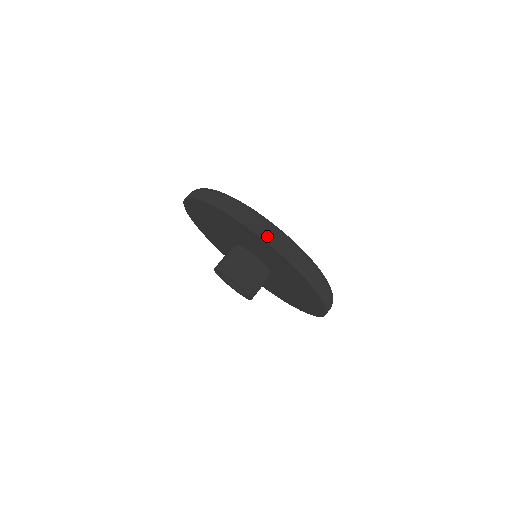
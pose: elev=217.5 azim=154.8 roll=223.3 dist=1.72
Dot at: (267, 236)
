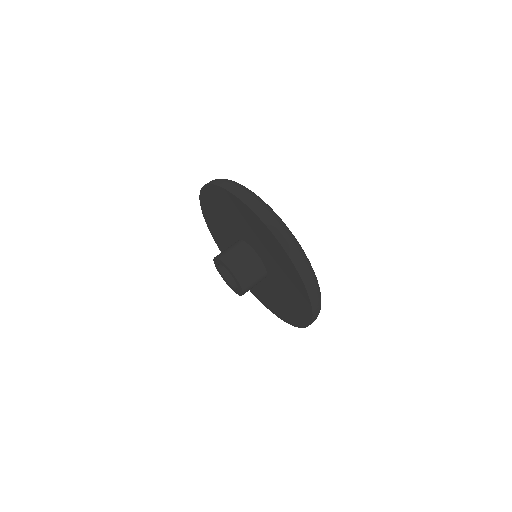
Dot at: (224, 184)
